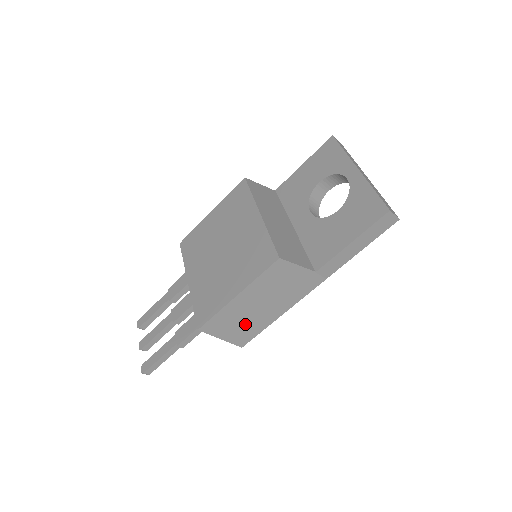
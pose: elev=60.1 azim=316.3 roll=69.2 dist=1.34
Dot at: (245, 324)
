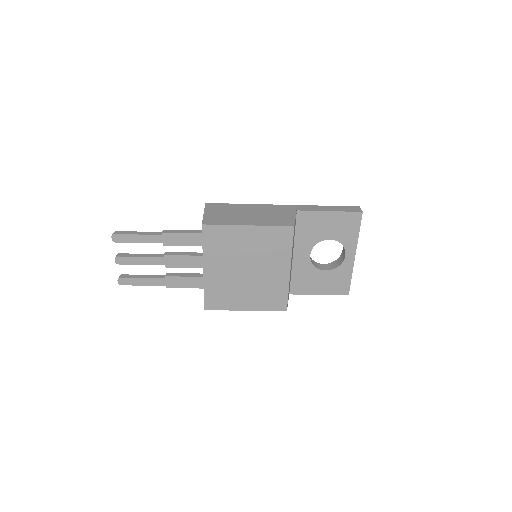
Dot at: occluded
